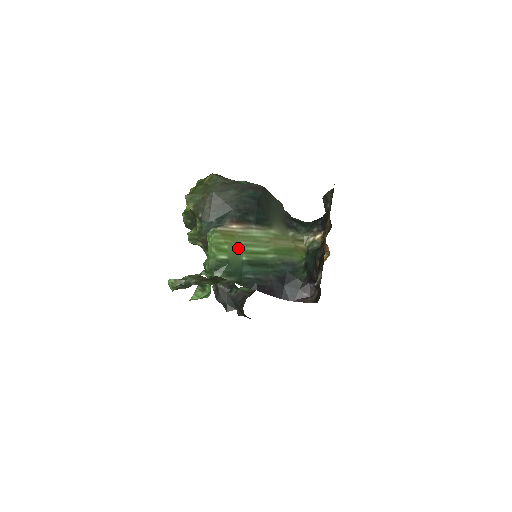
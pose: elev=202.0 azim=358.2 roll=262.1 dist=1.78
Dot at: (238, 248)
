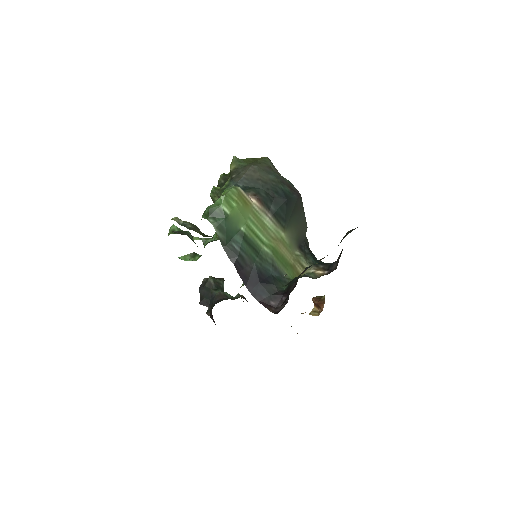
Dot at: (244, 216)
